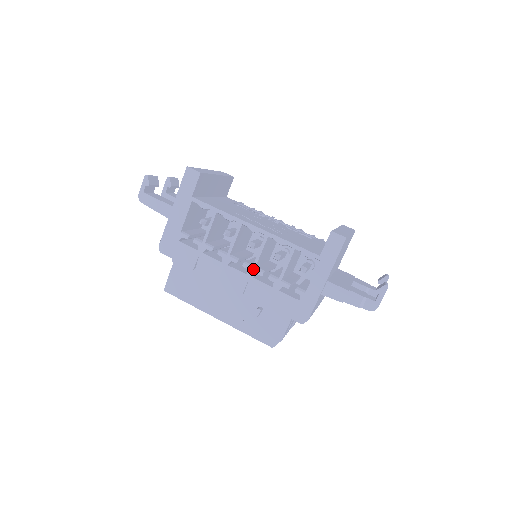
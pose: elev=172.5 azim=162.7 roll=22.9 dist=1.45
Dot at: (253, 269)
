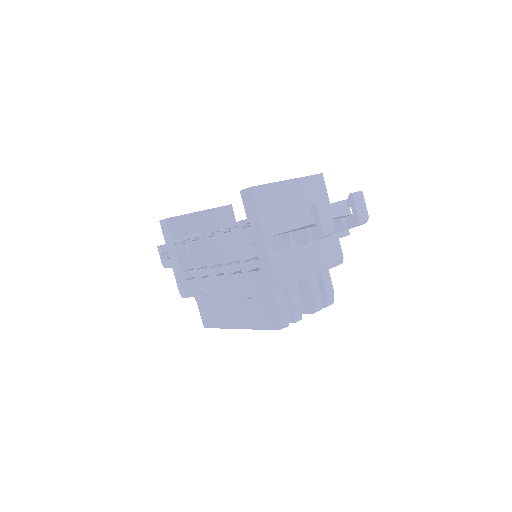
Dot at: (224, 267)
